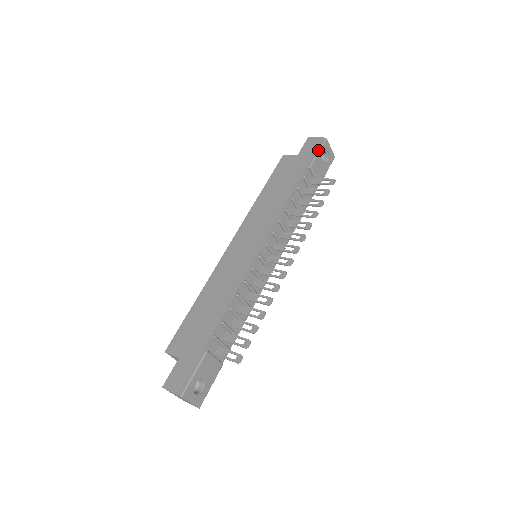
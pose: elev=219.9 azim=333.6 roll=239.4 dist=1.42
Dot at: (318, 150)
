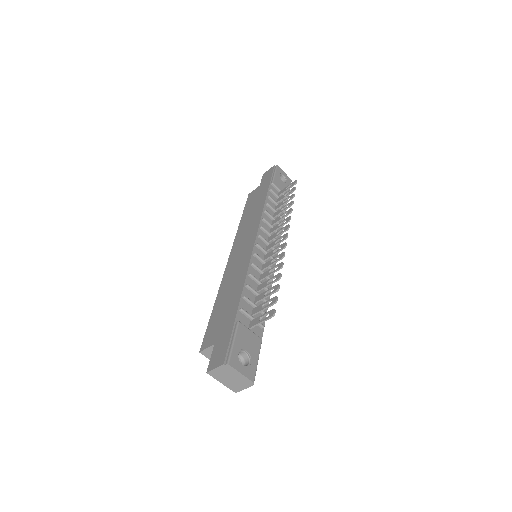
Dot at: (274, 173)
